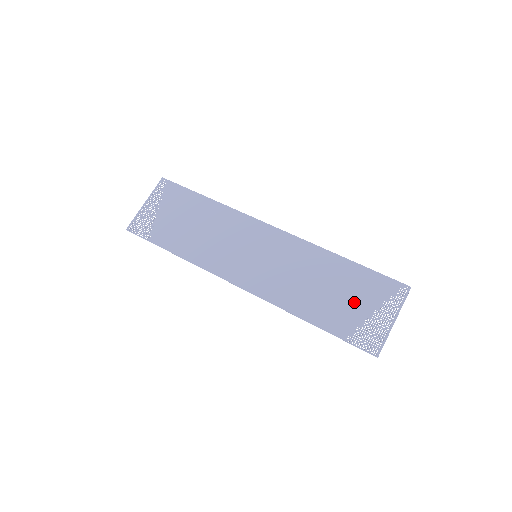
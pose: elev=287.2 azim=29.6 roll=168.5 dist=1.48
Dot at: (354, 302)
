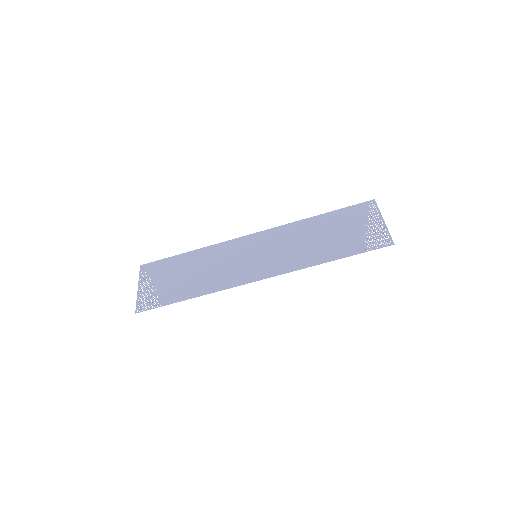
Dot at: (348, 230)
